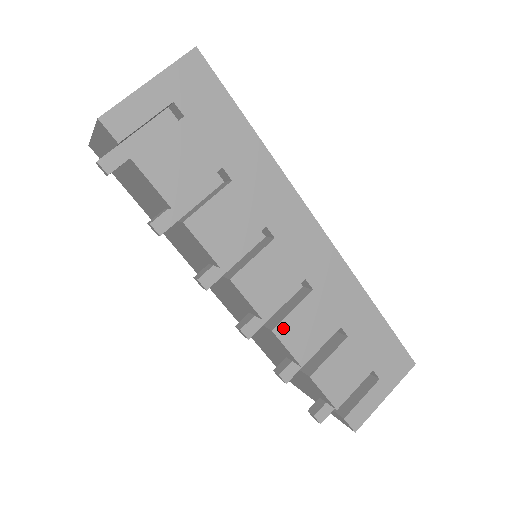
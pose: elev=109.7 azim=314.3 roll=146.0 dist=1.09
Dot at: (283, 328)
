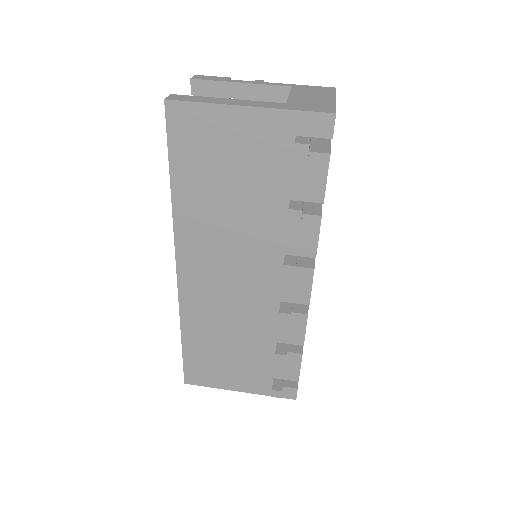
Dot at: occluded
